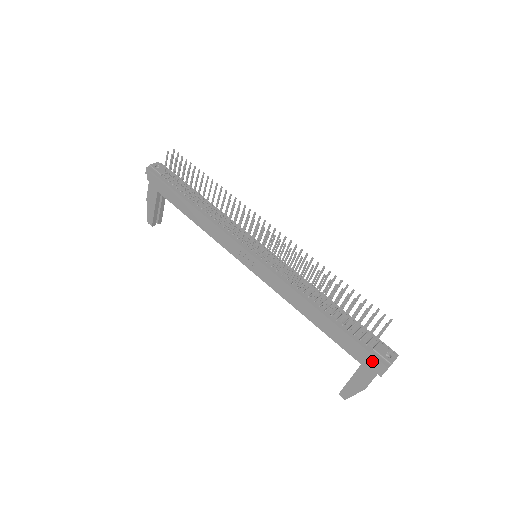
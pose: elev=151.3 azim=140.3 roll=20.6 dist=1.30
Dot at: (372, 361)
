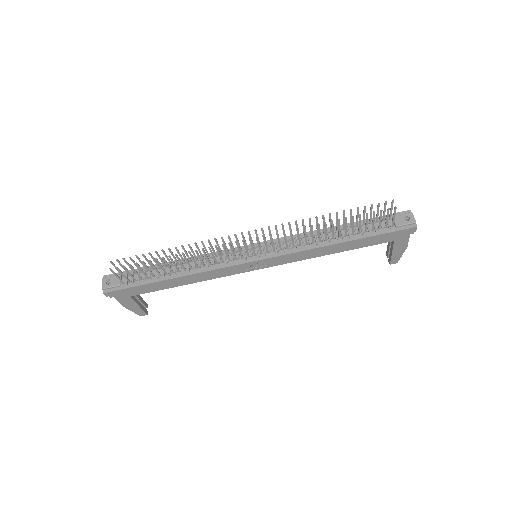
Dot at: (403, 233)
